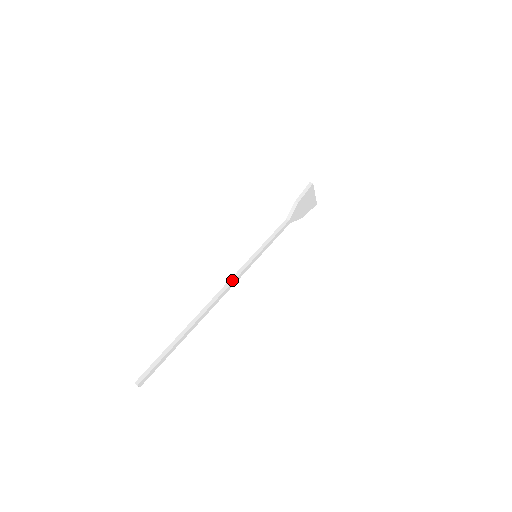
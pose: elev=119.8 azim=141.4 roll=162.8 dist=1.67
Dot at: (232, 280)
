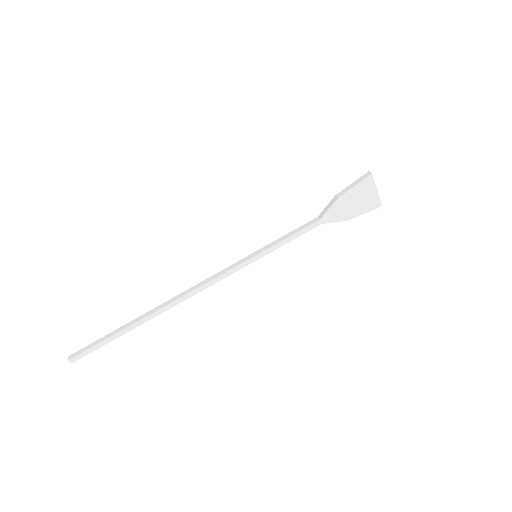
Dot at: (212, 278)
